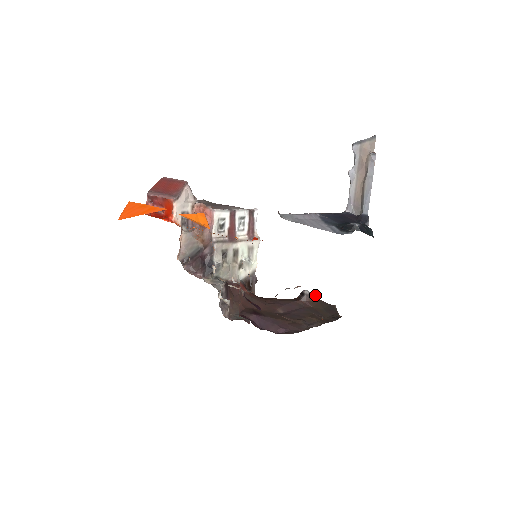
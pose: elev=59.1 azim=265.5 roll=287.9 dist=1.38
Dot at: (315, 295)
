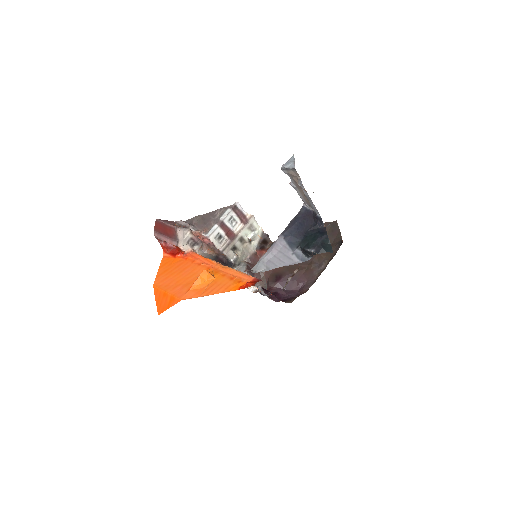
Dot at: occluded
